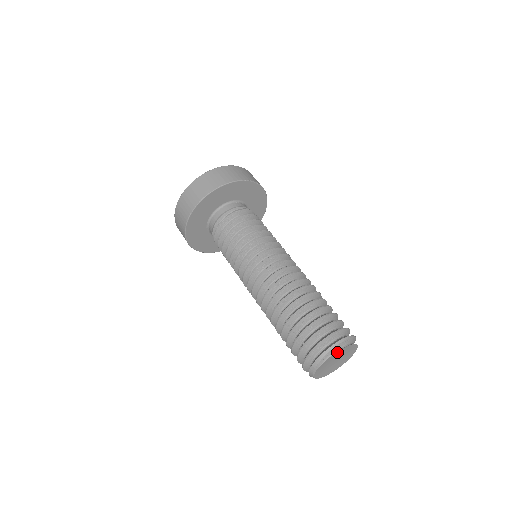
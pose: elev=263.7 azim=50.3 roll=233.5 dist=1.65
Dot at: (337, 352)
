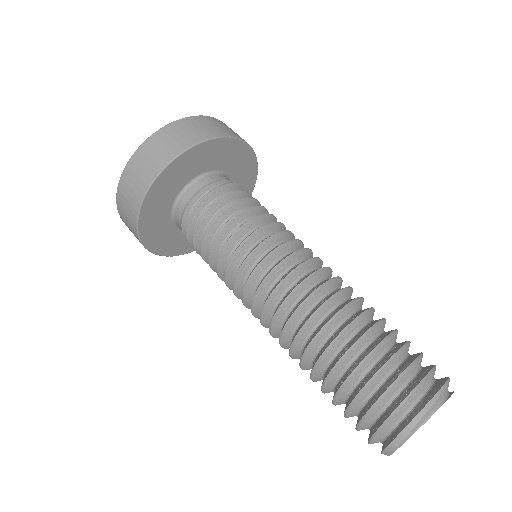
Dot at: (436, 410)
